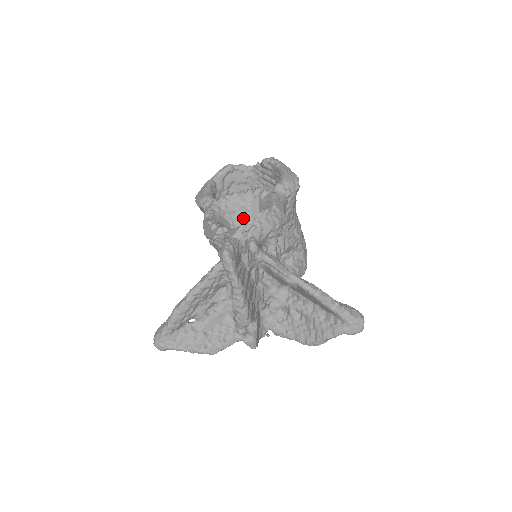
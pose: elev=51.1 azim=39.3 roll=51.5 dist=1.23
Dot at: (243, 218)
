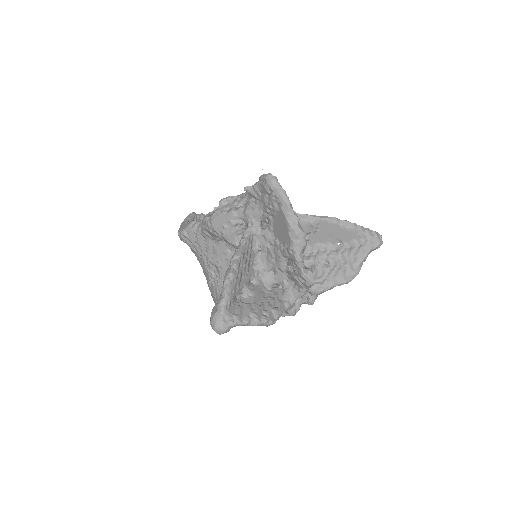
Dot at: occluded
